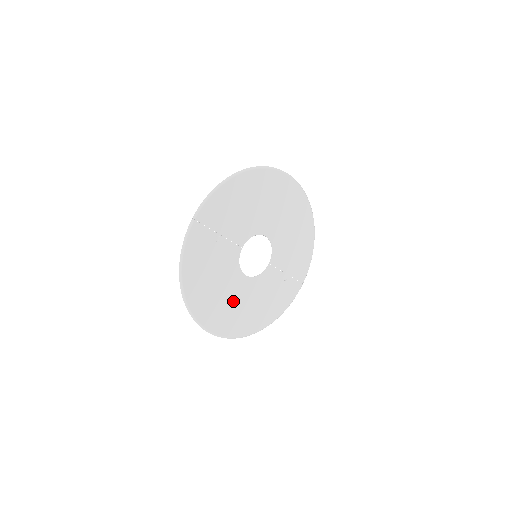
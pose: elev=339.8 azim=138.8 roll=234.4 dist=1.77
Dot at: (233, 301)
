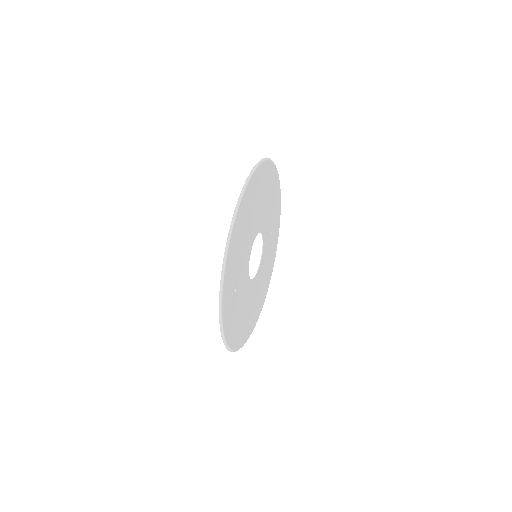
Dot at: (254, 301)
